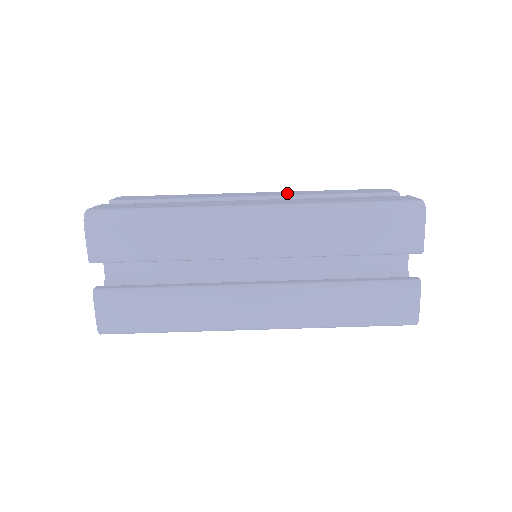
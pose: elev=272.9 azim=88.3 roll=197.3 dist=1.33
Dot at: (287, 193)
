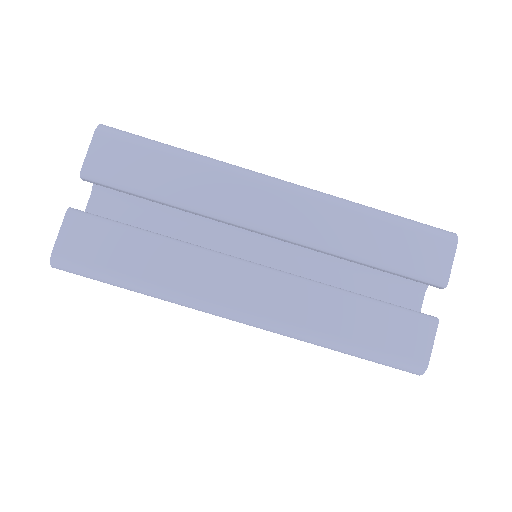
Dot at: (315, 224)
